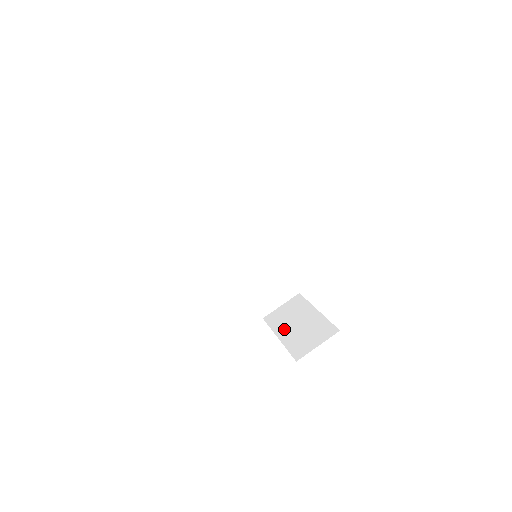
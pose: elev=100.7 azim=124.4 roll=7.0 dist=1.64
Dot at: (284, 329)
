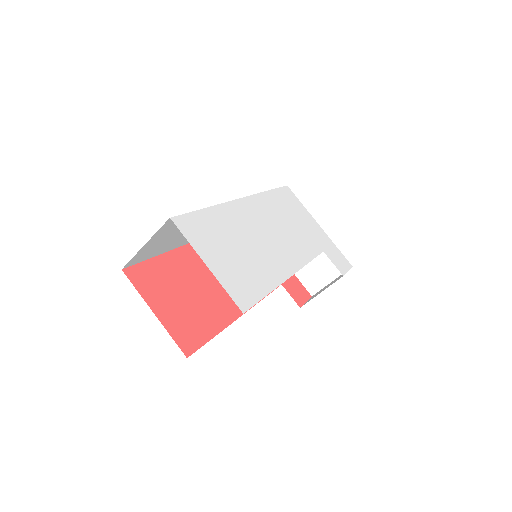
Dot at: occluded
